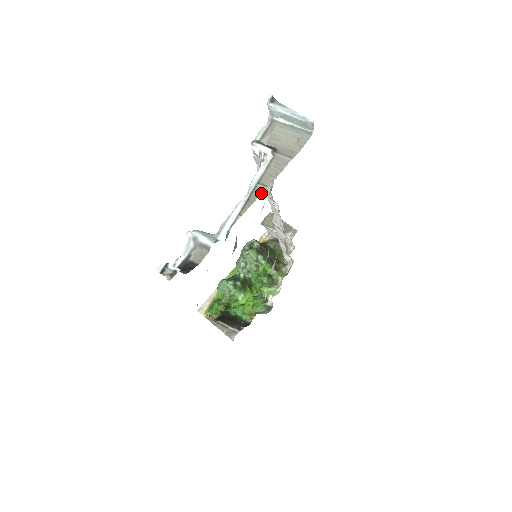
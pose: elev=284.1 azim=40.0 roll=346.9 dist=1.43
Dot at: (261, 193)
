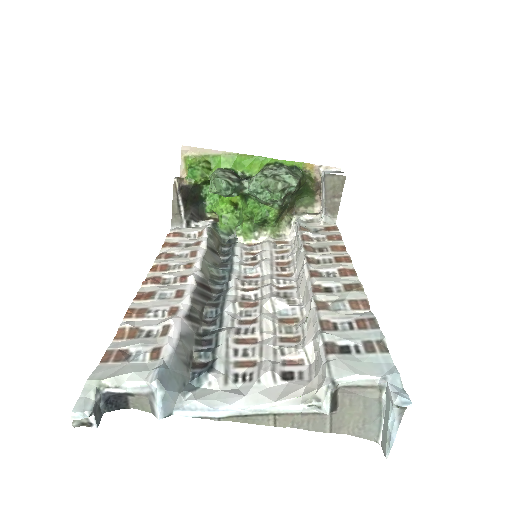
Dot at: occluded
